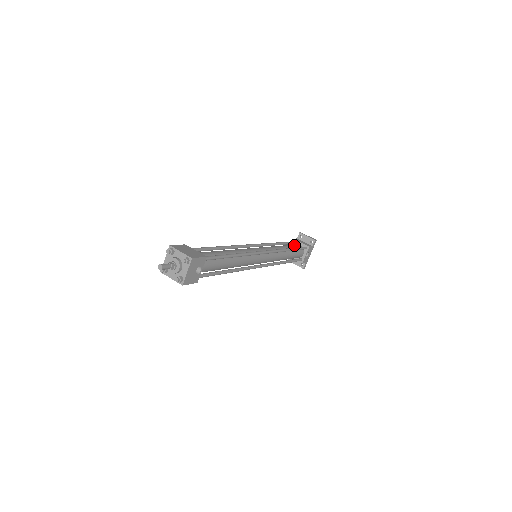
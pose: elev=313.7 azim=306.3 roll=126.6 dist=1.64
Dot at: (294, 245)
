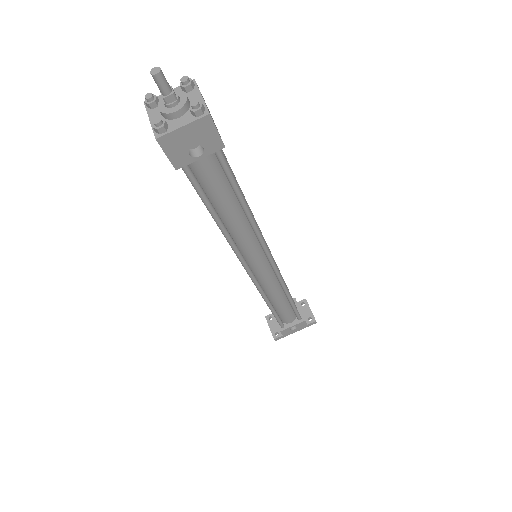
Dot at: occluded
